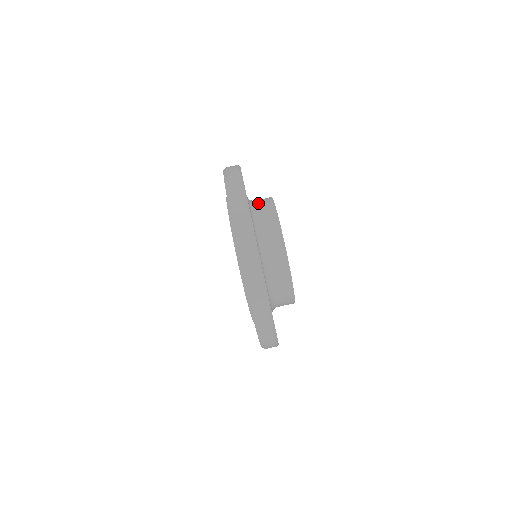
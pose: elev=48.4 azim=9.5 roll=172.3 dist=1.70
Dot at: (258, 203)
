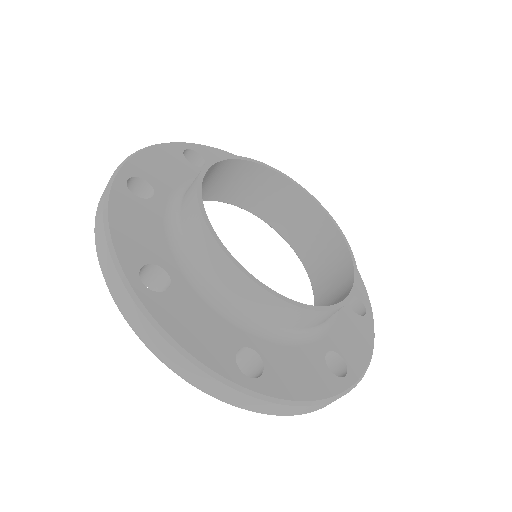
Dot at: (182, 206)
